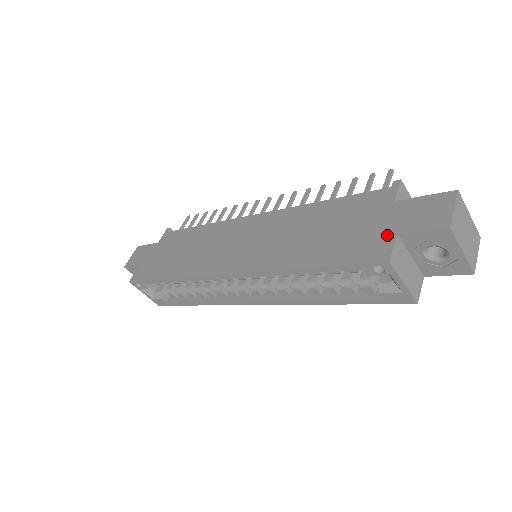
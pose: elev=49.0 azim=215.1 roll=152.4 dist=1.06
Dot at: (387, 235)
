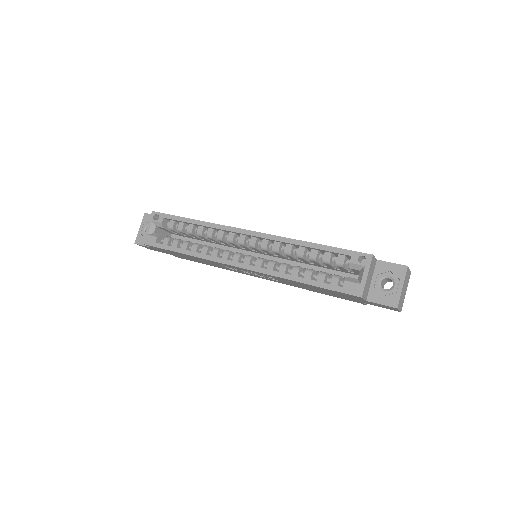
Dot at: occluded
